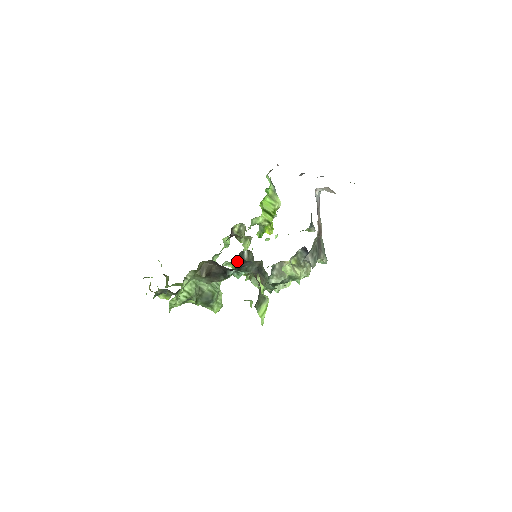
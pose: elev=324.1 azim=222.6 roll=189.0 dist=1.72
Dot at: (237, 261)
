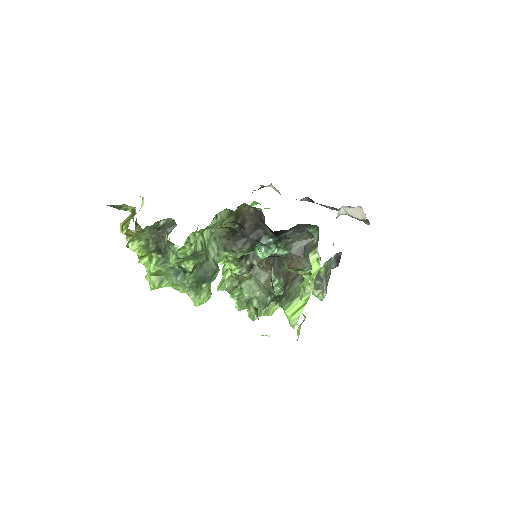
Dot at: occluded
